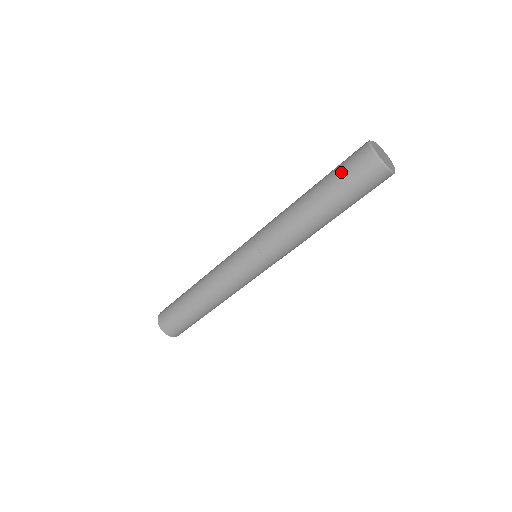
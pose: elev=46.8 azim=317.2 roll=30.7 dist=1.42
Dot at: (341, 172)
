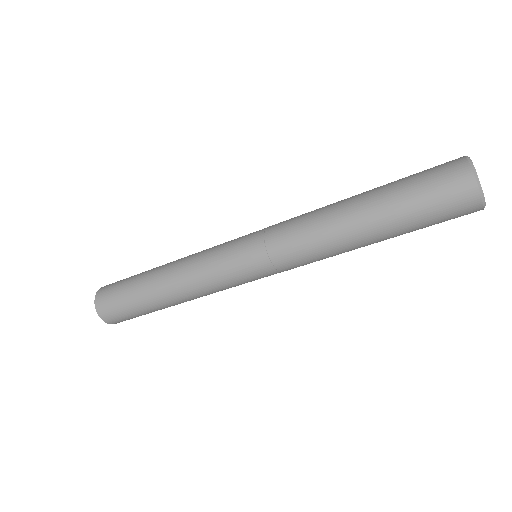
Dot at: (415, 175)
